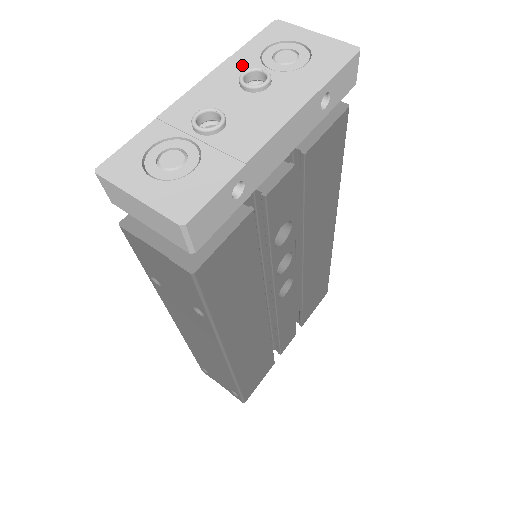
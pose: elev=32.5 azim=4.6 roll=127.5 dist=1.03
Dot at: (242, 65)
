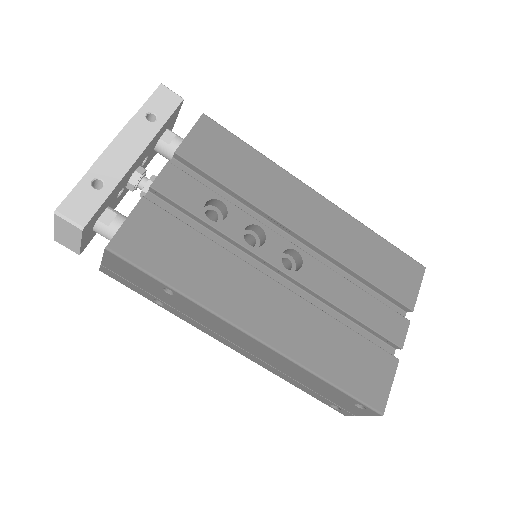
Dot at: occluded
